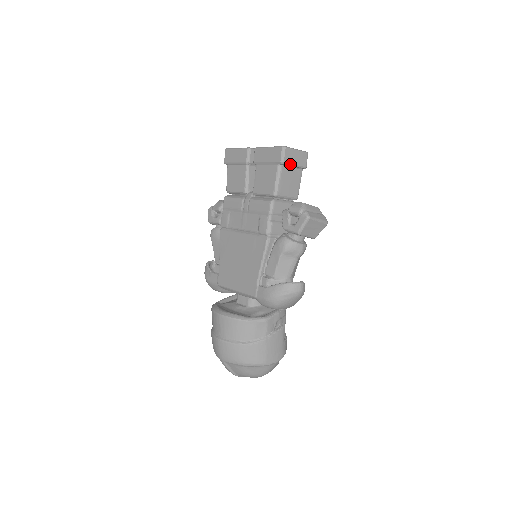
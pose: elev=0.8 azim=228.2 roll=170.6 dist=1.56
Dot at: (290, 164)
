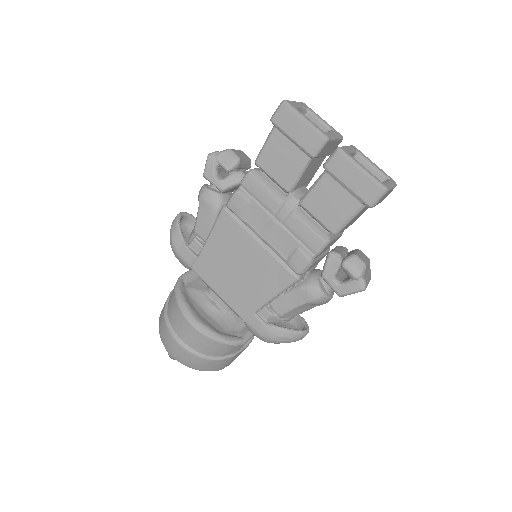
Dot at: (375, 205)
